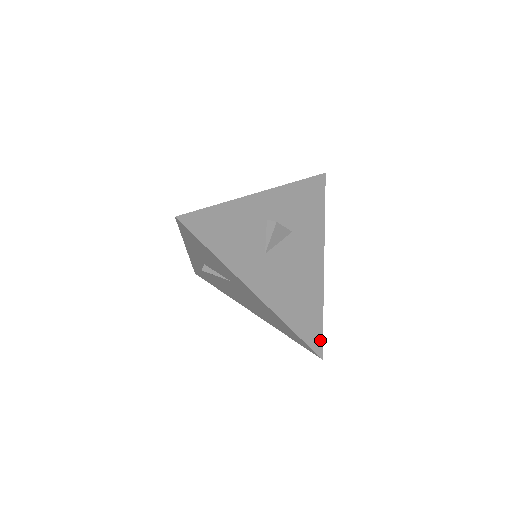
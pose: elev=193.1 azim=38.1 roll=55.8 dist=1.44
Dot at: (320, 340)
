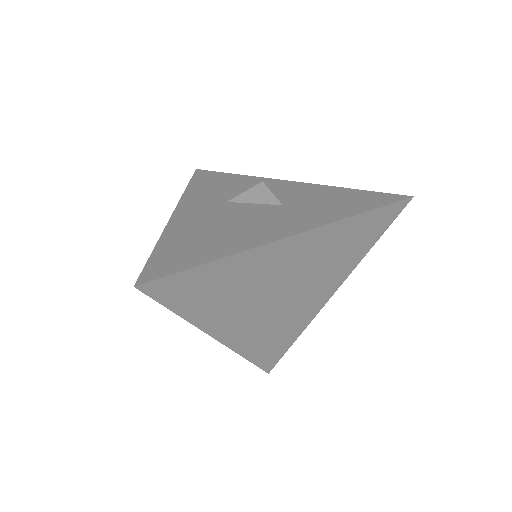
Dot at: (165, 273)
